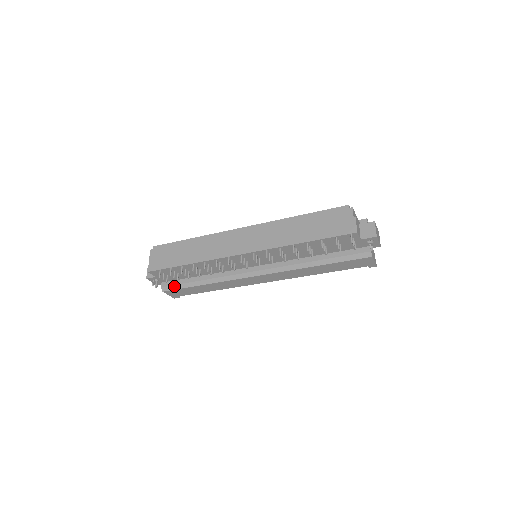
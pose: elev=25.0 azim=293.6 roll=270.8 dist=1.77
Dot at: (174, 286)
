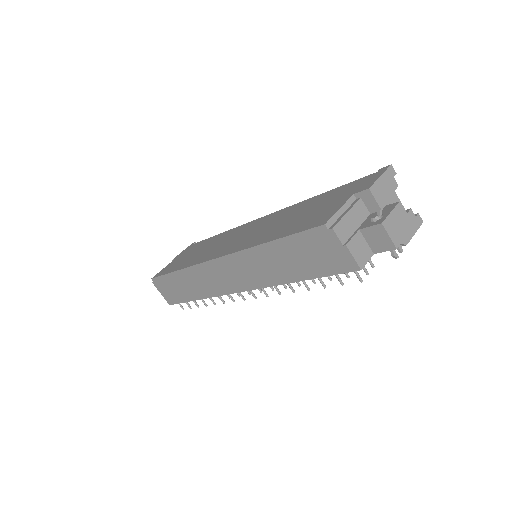
Dot at: occluded
